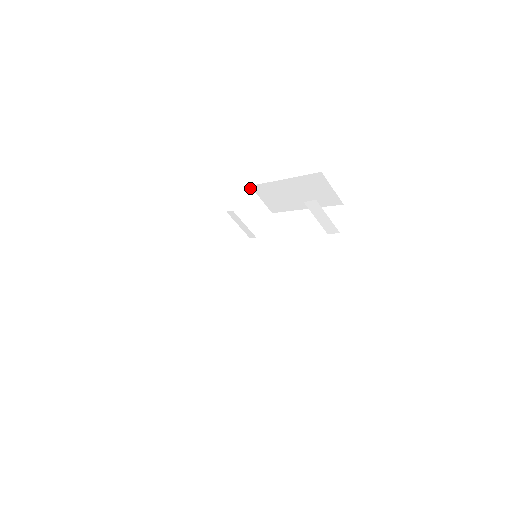
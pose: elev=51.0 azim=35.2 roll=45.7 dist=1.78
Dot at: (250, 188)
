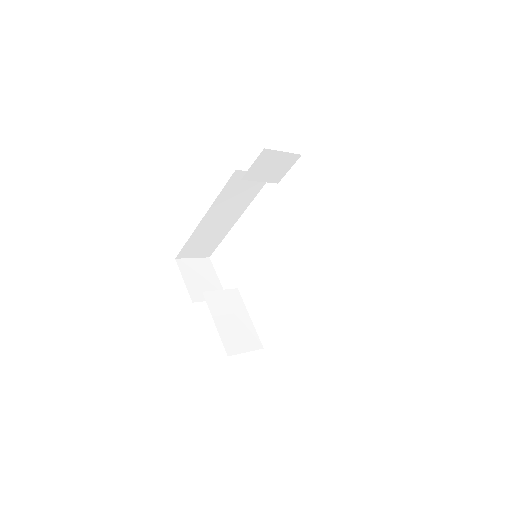
Dot at: (265, 150)
